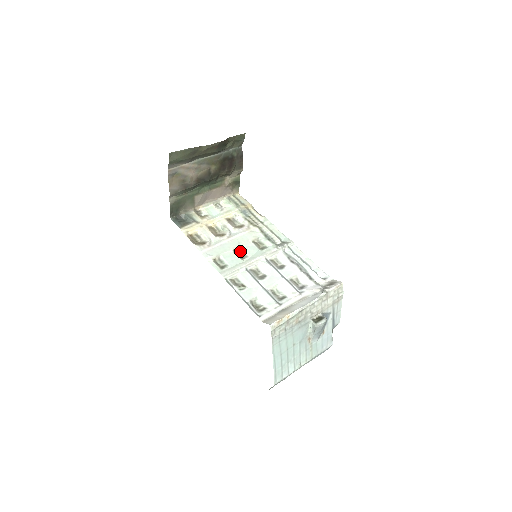
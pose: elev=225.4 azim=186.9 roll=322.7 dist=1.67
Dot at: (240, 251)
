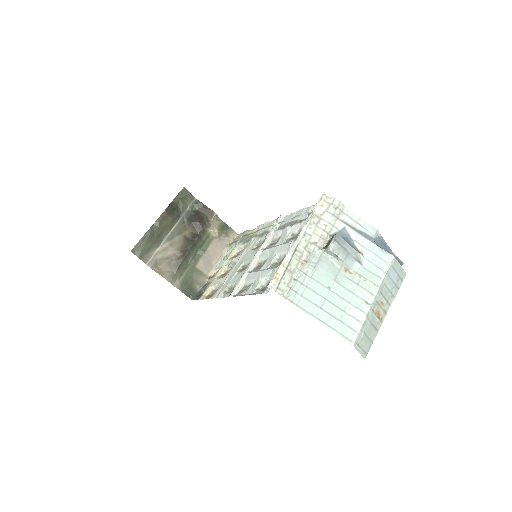
Dot at: (244, 266)
